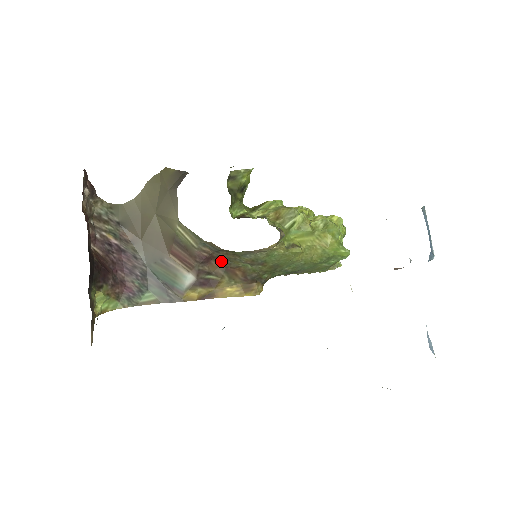
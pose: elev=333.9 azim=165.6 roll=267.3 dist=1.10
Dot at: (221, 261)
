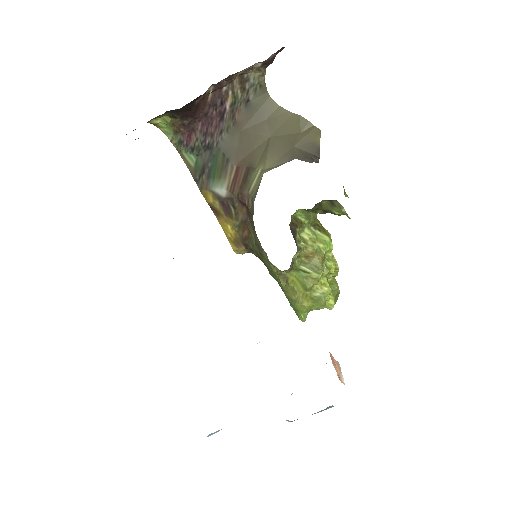
Dot at: (249, 216)
